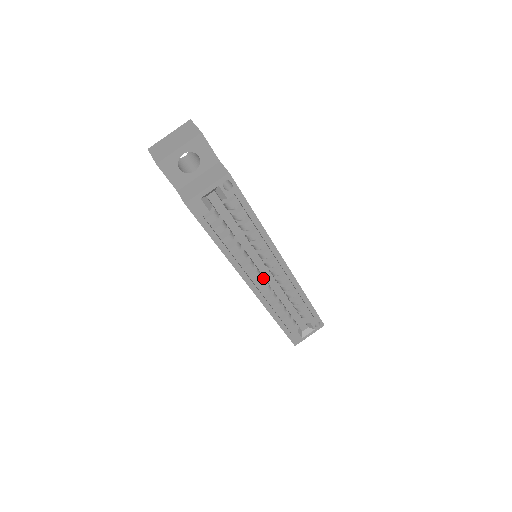
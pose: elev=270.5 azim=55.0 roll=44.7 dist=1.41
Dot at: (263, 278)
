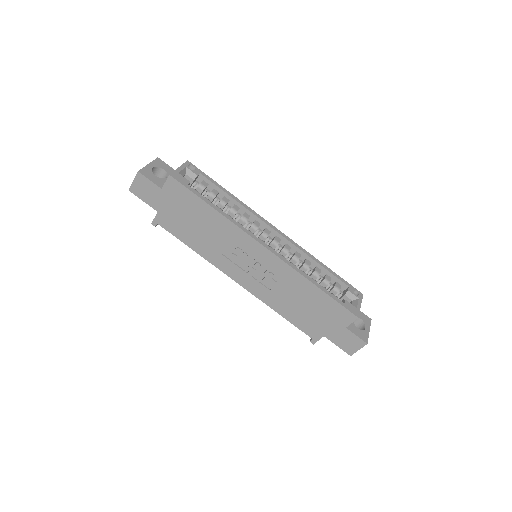
Dot at: occluded
